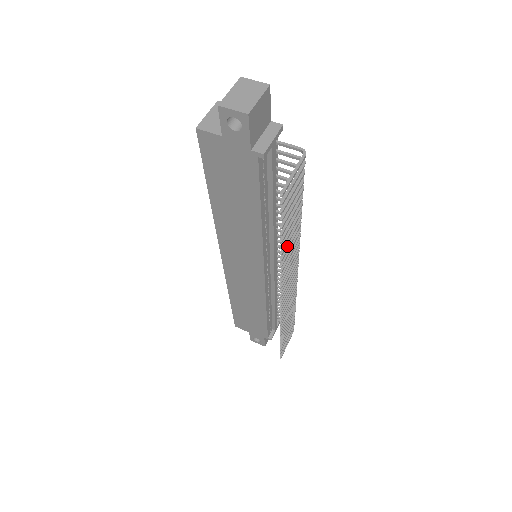
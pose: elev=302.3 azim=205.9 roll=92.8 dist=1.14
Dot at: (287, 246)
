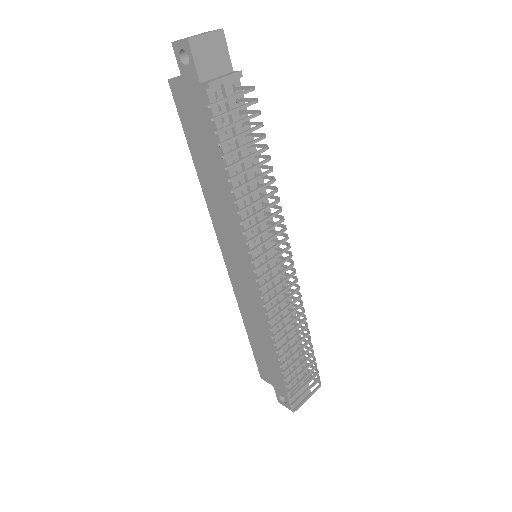
Dot at: occluded
